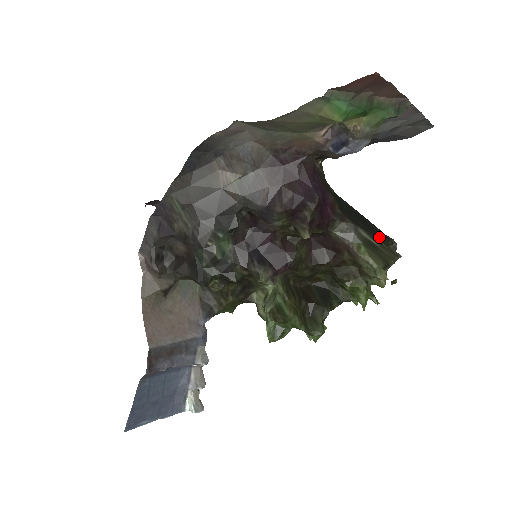
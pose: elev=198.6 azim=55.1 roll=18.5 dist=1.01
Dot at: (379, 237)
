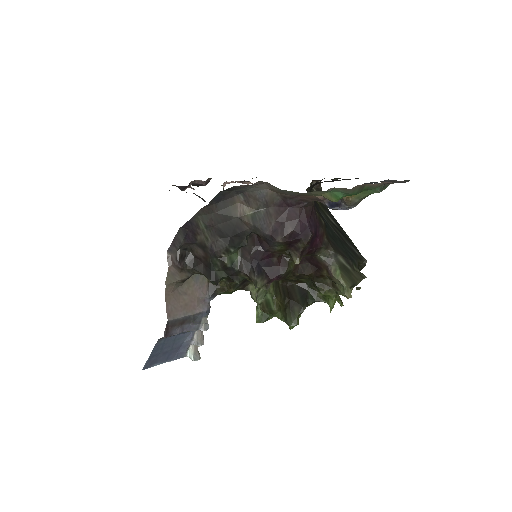
Dot at: (353, 261)
